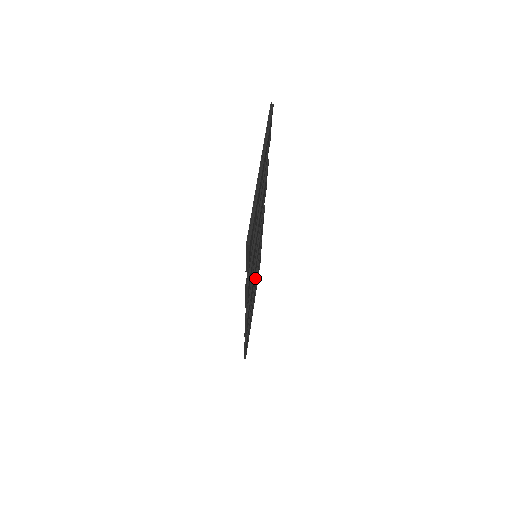
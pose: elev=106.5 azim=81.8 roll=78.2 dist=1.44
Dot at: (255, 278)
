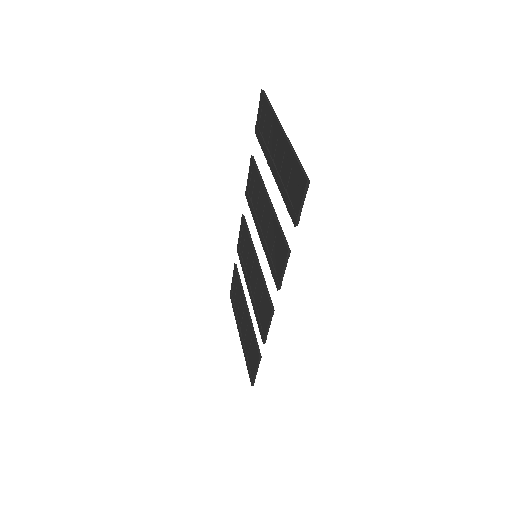
Dot at: (251, 288)
